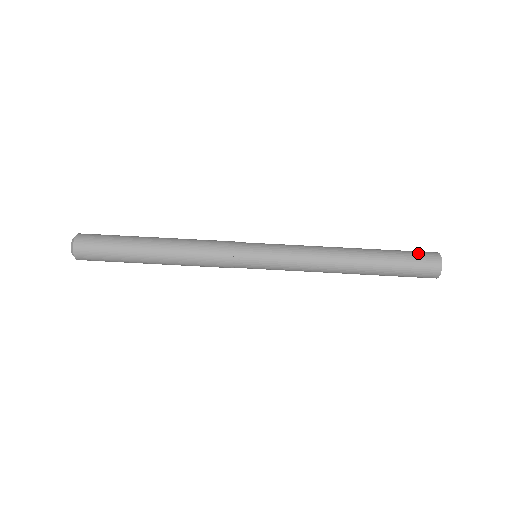
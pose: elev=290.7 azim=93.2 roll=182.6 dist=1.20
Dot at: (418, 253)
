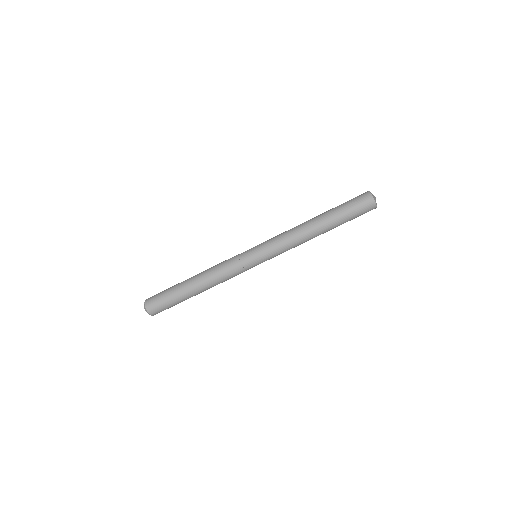
Dot at: (355, 200)
